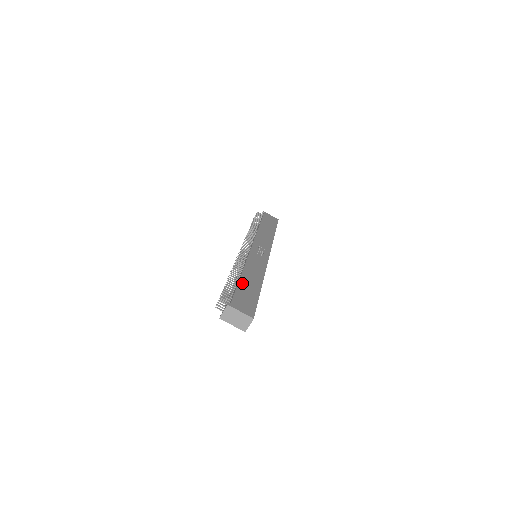
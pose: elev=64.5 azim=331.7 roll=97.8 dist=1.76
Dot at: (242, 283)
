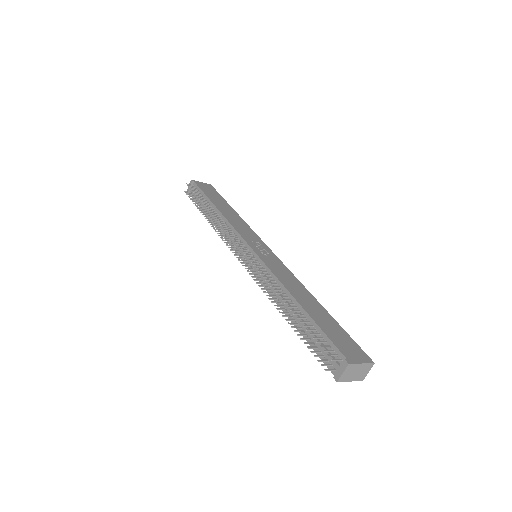
Dot at: (313, 316)
